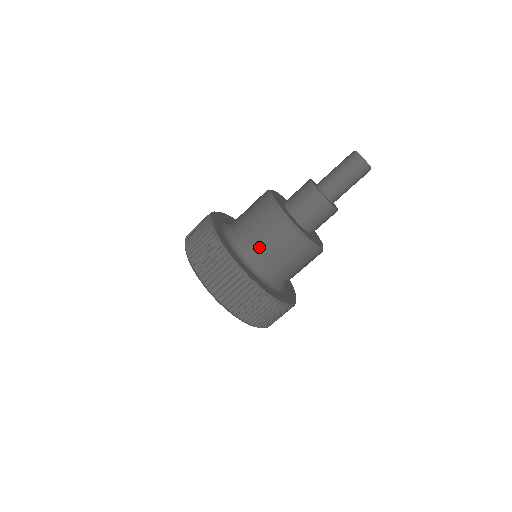
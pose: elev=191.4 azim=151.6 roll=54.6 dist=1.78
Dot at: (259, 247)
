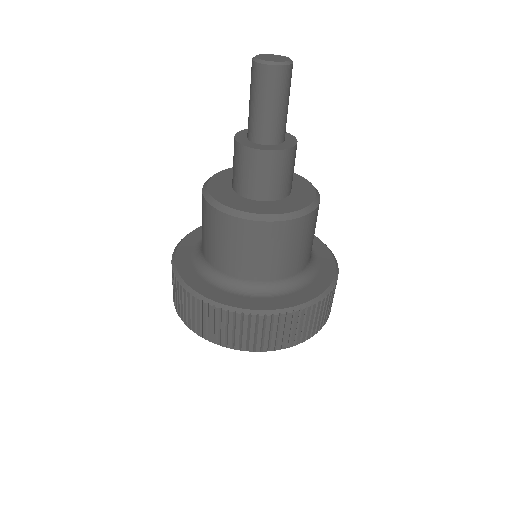
Dot at: (226, 260)
